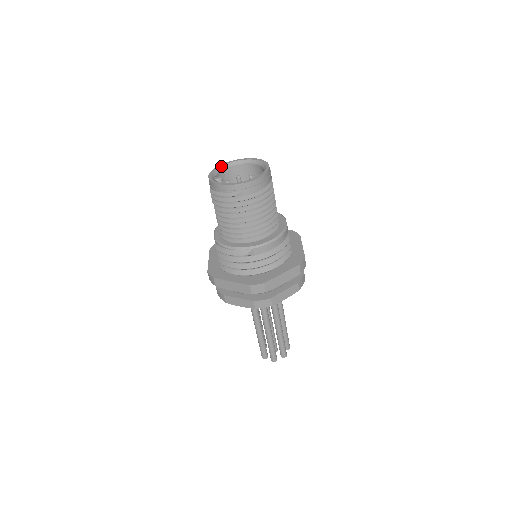
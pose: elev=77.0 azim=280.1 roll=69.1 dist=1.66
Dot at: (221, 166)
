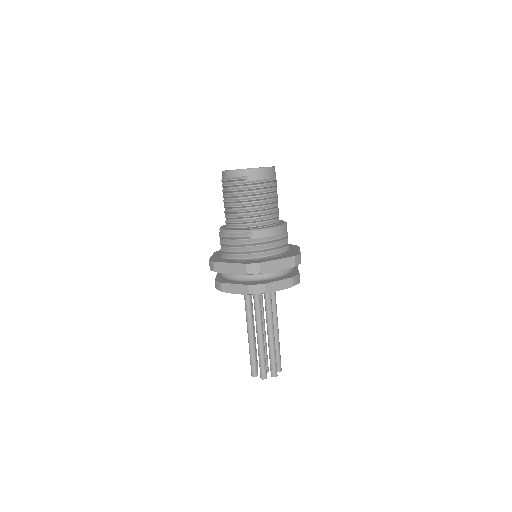
Dot at: occluded
